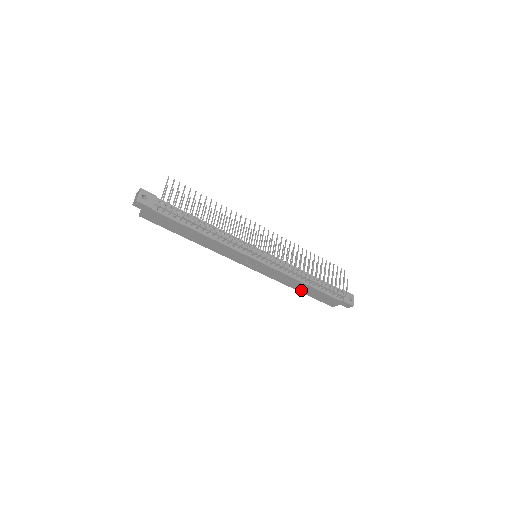
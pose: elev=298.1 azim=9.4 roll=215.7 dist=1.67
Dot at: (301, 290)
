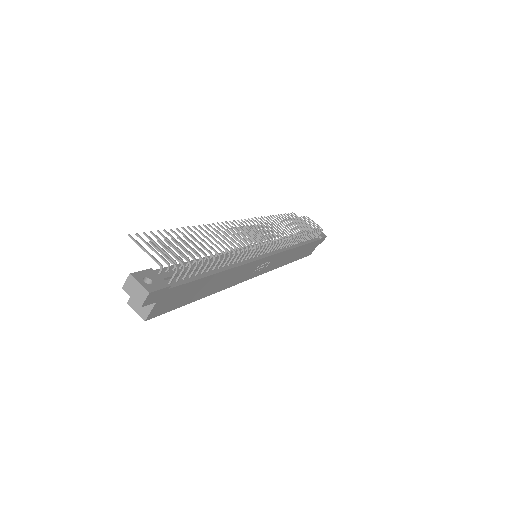
Dot at: (293, 259)
